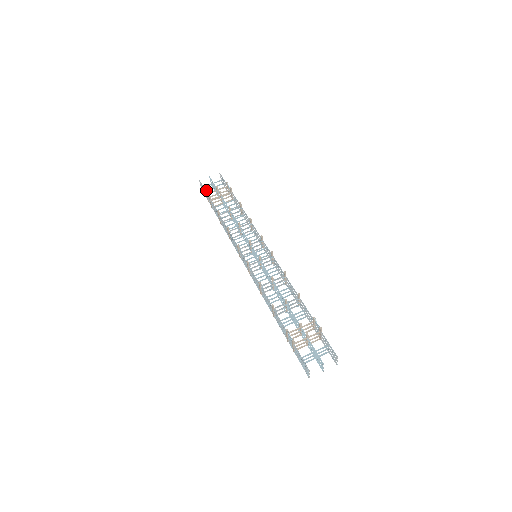
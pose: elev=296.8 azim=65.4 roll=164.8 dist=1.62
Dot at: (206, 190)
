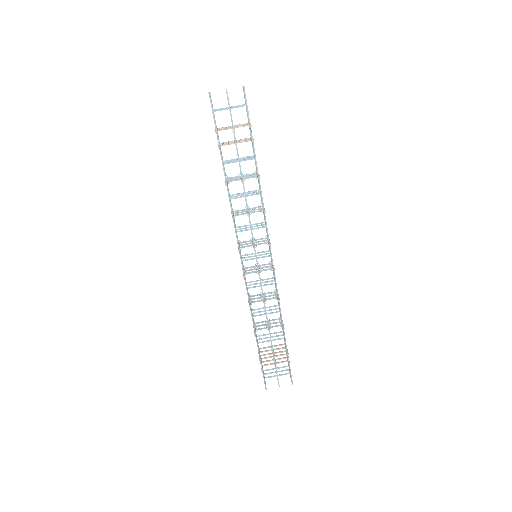
Dot at: (216, 132)
